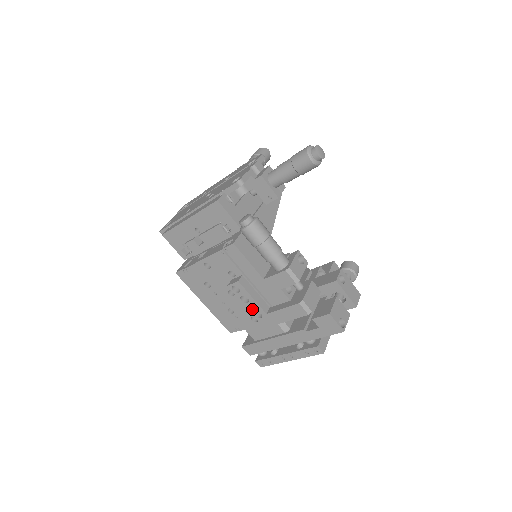
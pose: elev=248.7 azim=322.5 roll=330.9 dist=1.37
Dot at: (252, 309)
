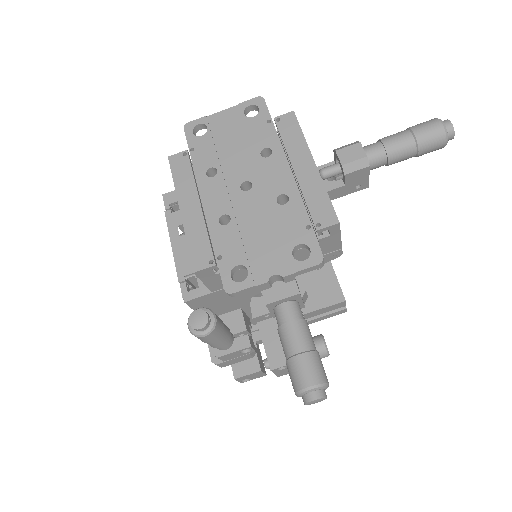
Dot at: occluded
